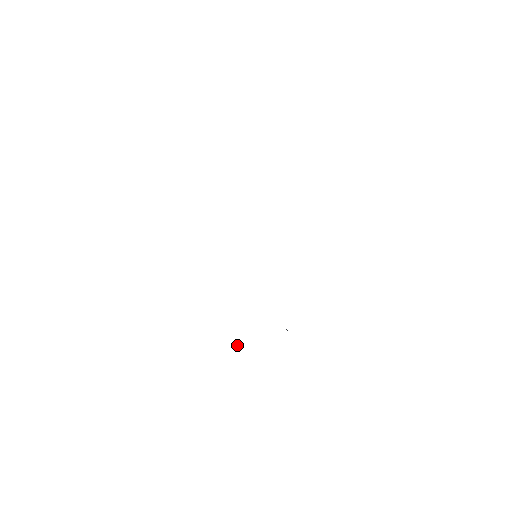
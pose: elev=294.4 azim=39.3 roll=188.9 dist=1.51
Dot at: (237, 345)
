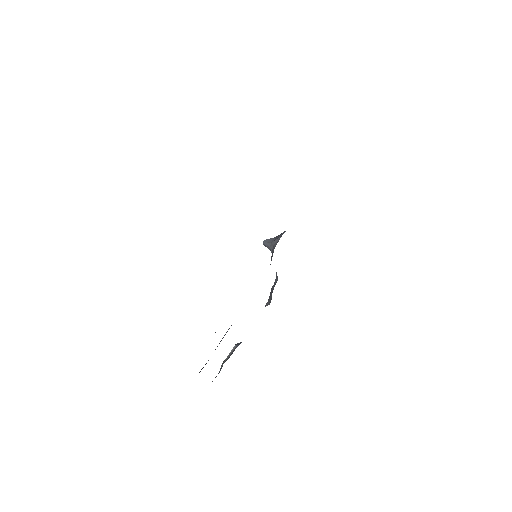
Dot at: occluded
